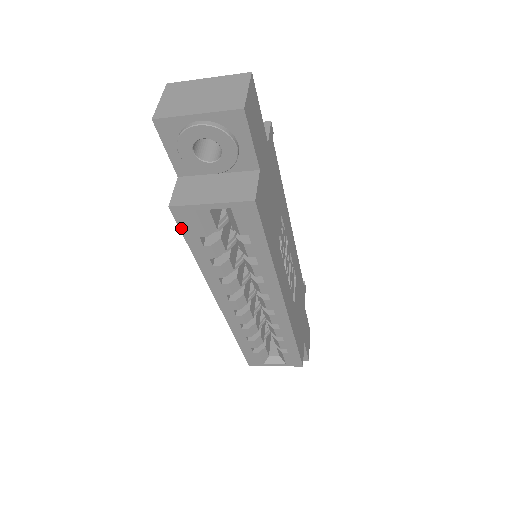
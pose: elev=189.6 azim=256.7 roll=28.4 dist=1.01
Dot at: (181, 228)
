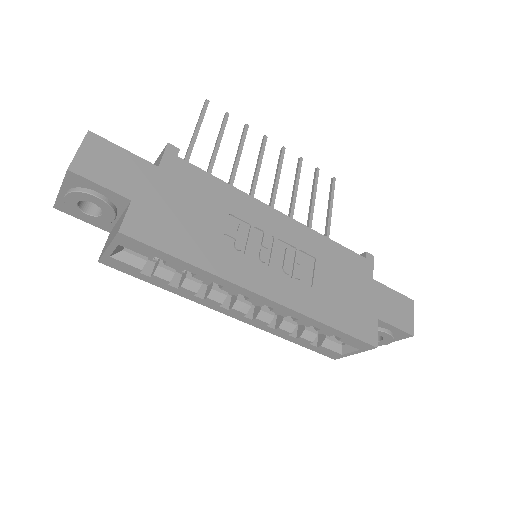
Dot at: (124, 272)
